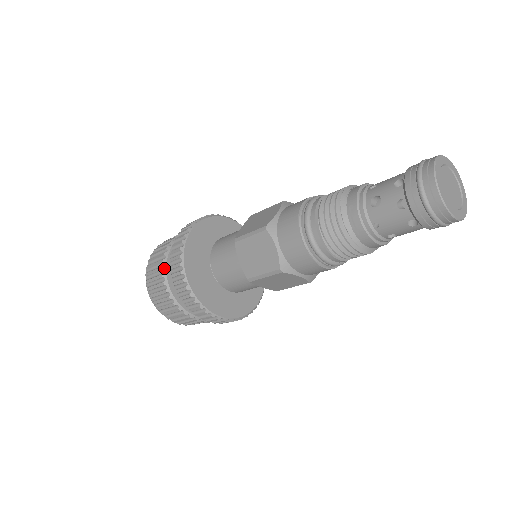
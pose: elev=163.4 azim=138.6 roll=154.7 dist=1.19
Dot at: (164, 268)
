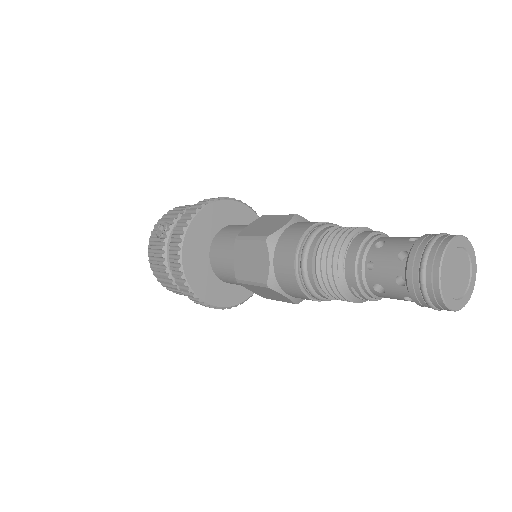
Dot at: (174, 283)
